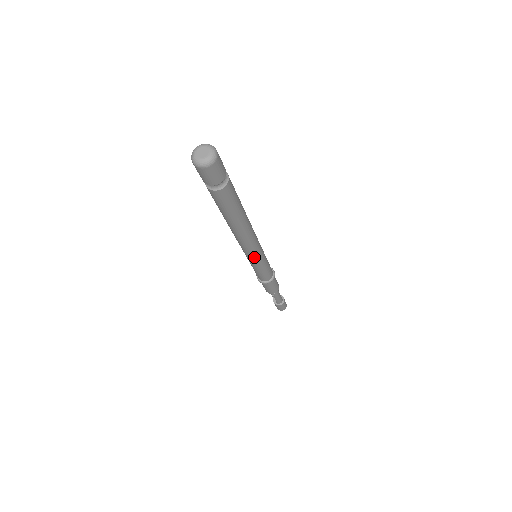
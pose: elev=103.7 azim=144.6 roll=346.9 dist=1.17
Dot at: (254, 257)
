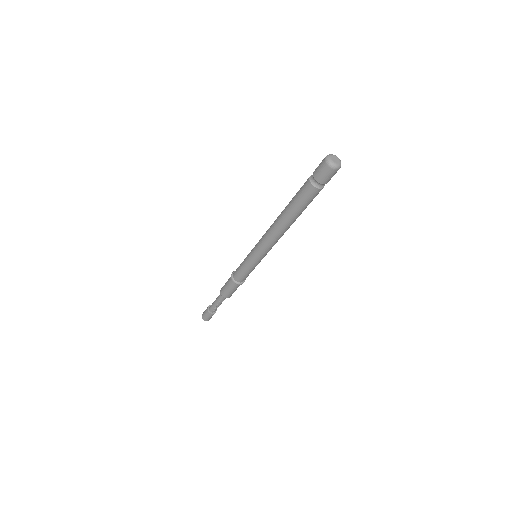
Dot at: occluded
